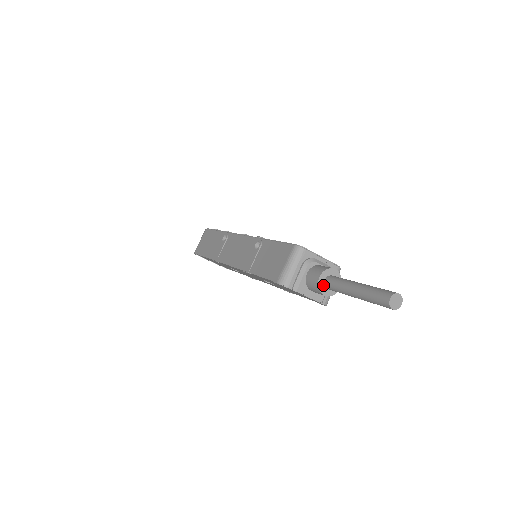
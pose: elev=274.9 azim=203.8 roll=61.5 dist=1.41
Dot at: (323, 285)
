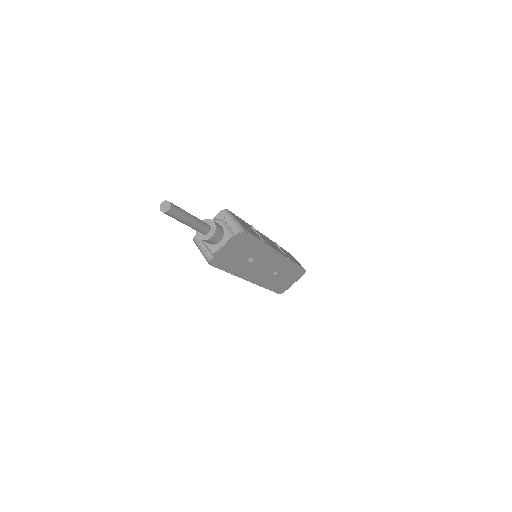
Dot at: (205, 236)
